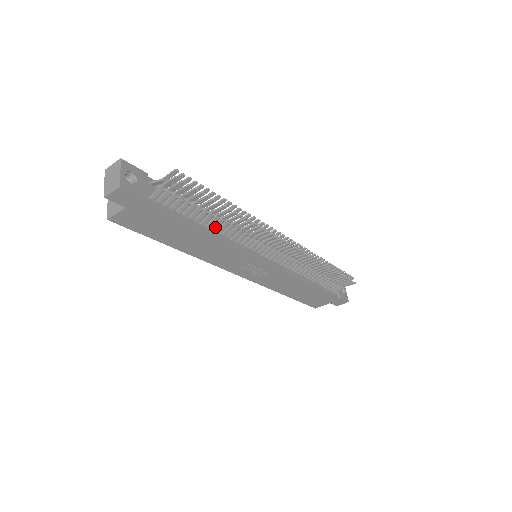
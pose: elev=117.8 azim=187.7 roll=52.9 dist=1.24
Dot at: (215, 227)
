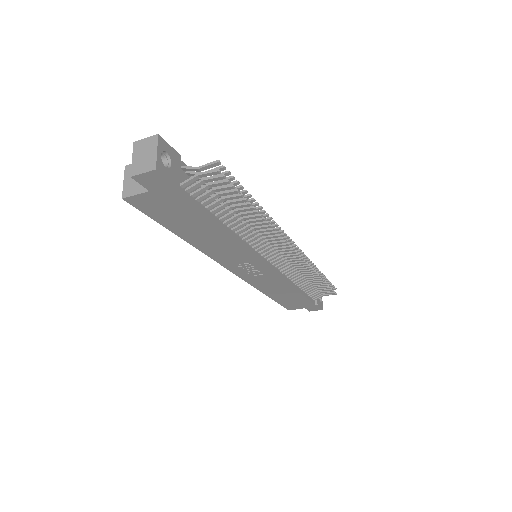
Dot at: (233, 225)
